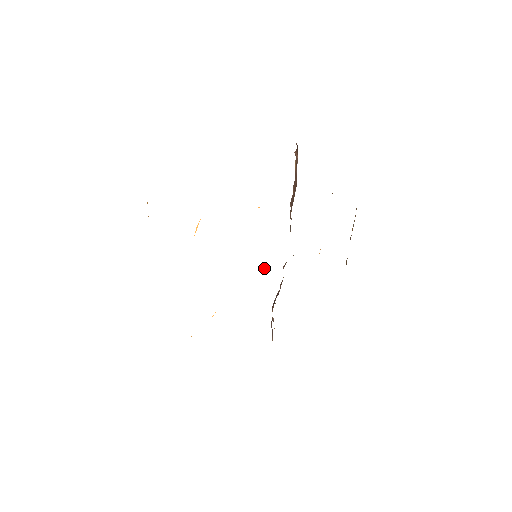
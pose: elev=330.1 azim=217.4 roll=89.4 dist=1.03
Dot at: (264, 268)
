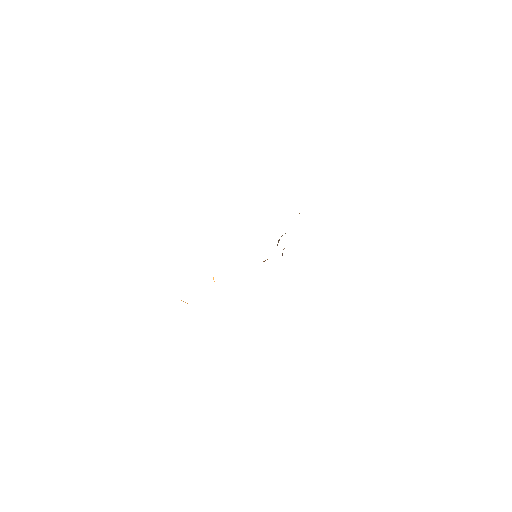
Dot at: occluded
